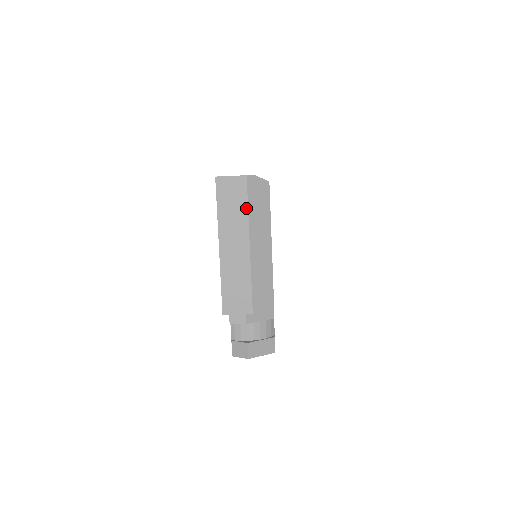
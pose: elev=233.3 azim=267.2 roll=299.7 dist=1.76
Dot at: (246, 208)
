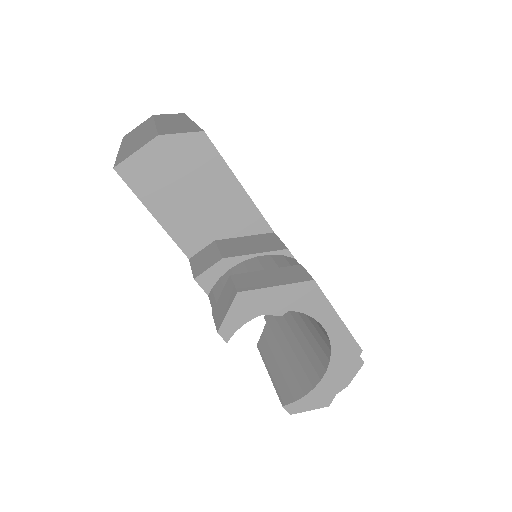
Dot at: occluded
